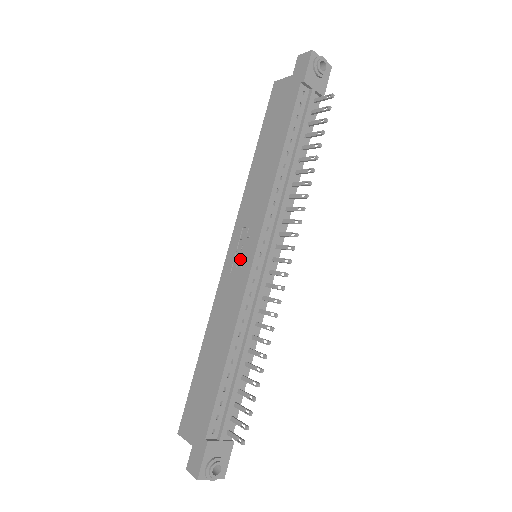
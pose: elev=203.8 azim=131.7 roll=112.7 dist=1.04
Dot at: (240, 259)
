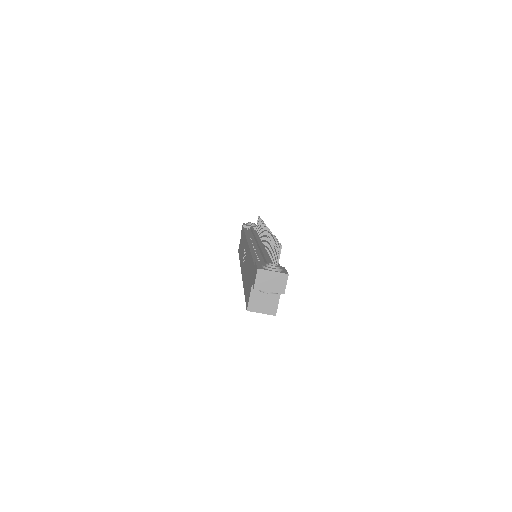
Dot at: (244, 256)
